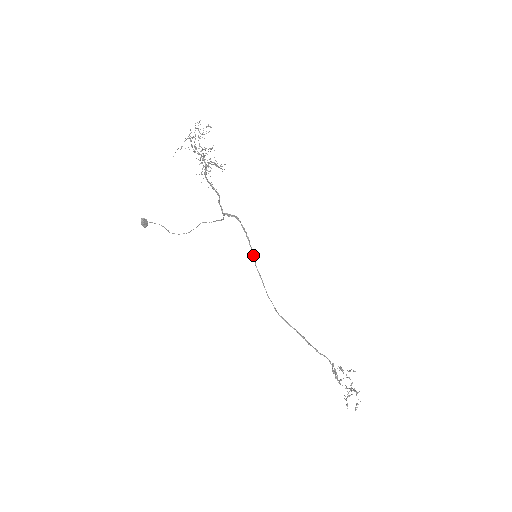
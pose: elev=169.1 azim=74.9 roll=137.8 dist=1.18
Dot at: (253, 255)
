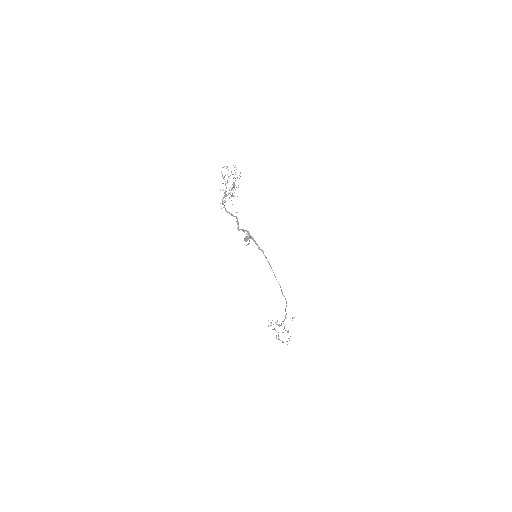
Dot at: (264, 255)
